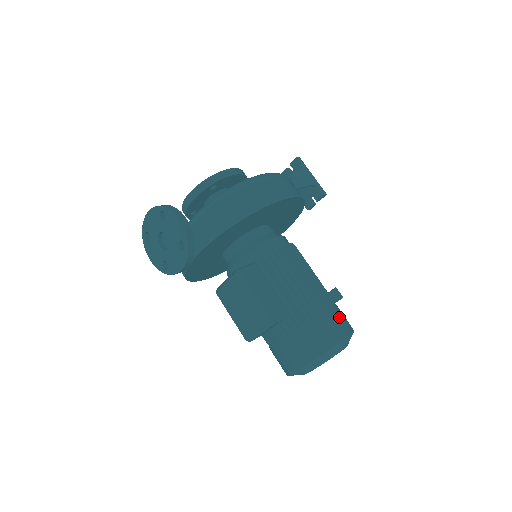
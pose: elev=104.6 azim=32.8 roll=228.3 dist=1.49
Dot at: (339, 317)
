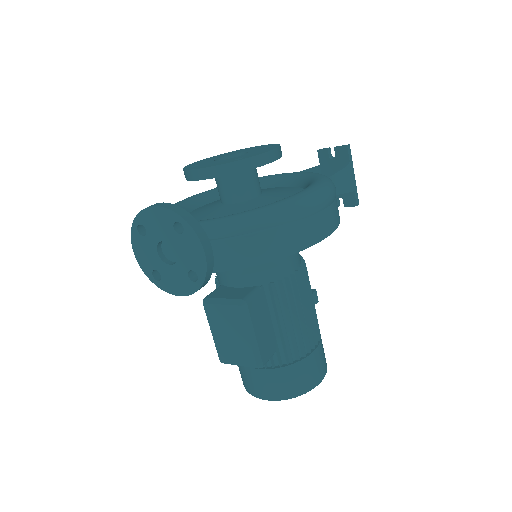
Dot at: (322, 356)
